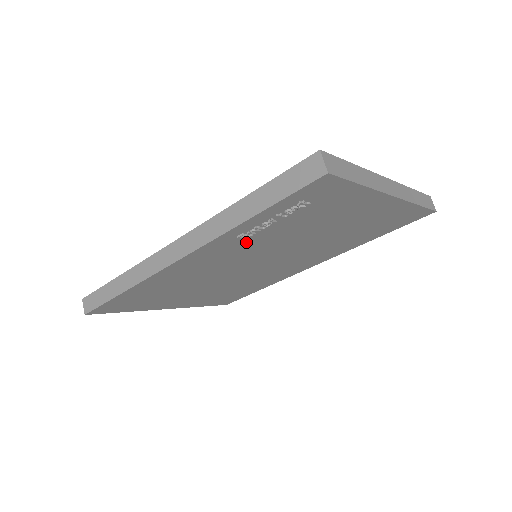
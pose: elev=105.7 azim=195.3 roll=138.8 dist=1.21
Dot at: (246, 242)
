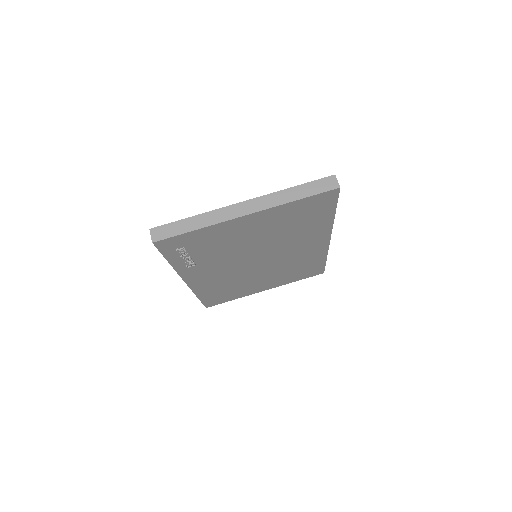
Dot at: (205, 264)
